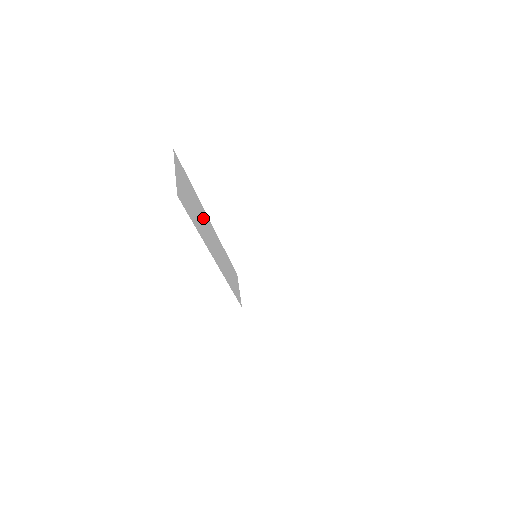
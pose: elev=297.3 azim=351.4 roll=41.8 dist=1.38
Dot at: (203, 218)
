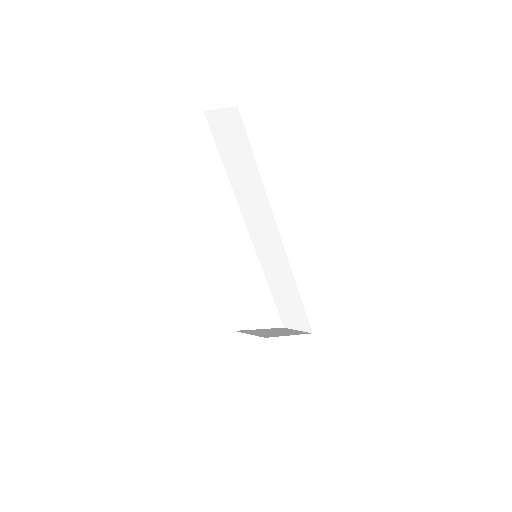
Dot at: occluded
